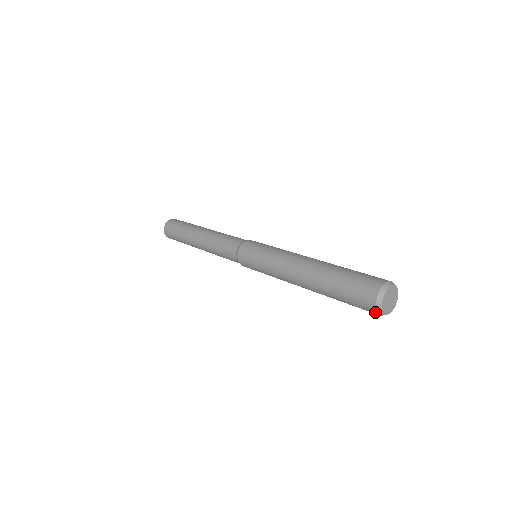
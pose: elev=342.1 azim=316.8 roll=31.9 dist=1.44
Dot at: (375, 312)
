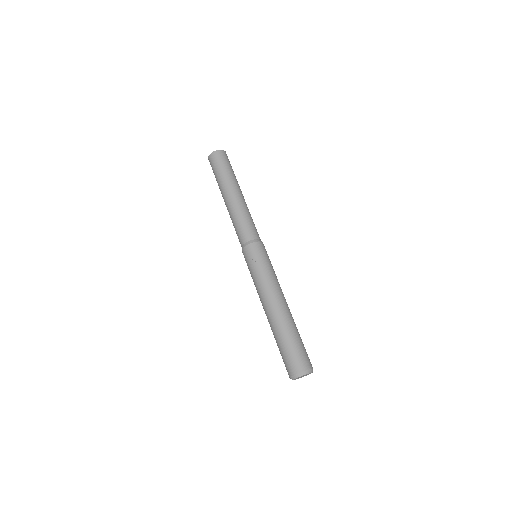
Dot at: occluded
